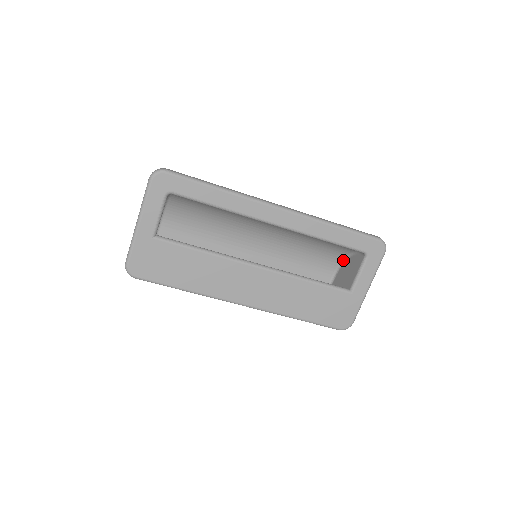
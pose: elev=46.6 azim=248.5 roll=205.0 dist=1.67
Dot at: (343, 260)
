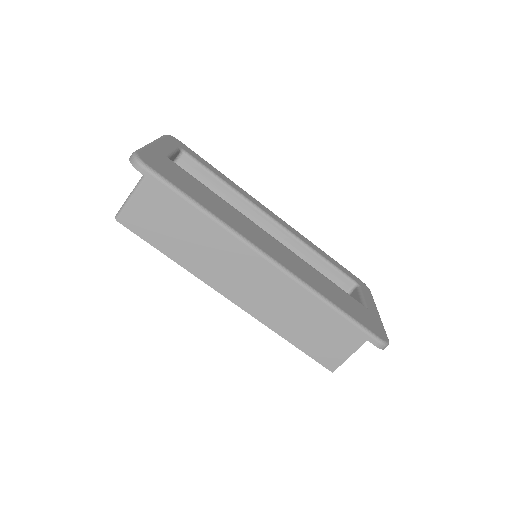
Dot at: occluded
